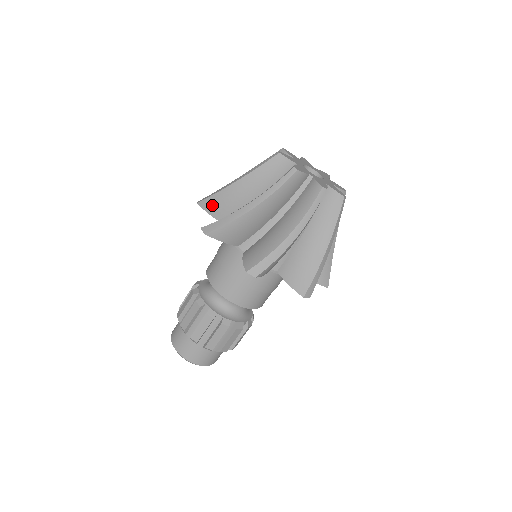
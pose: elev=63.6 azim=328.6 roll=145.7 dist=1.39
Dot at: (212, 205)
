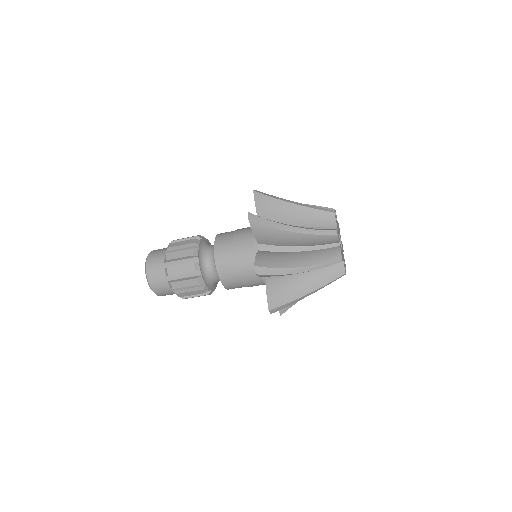
Dot at: (263, 202)
